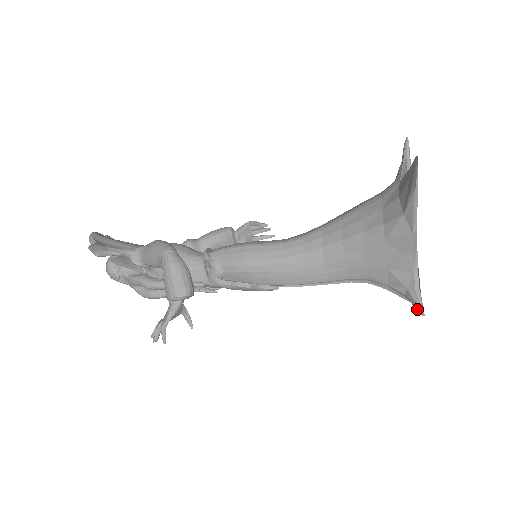
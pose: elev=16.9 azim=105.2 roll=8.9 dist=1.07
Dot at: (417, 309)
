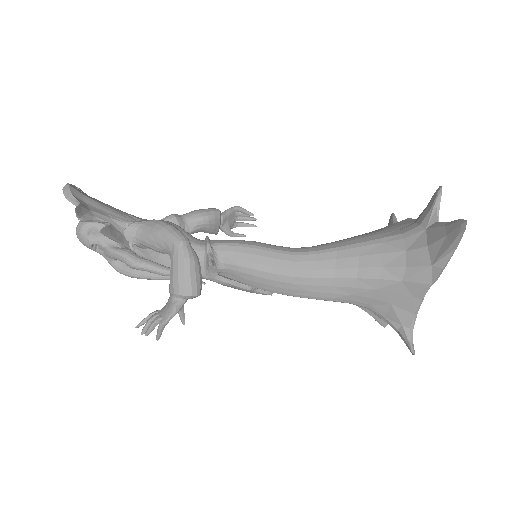
Dot at: (409, 347)
